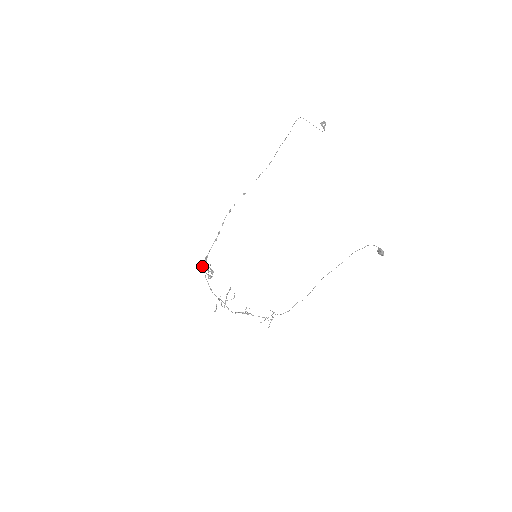
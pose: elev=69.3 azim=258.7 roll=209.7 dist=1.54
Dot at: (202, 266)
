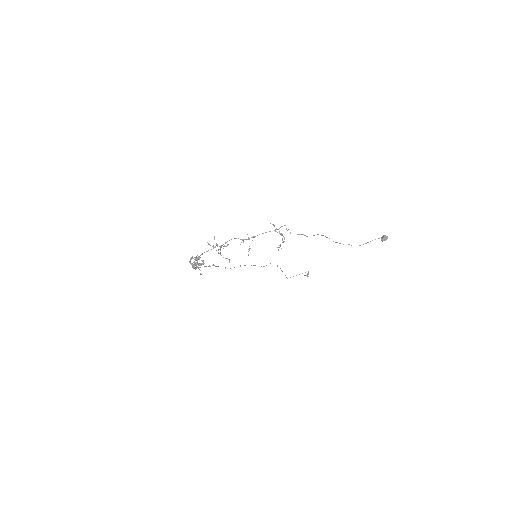
Dot at: (191, 263)
